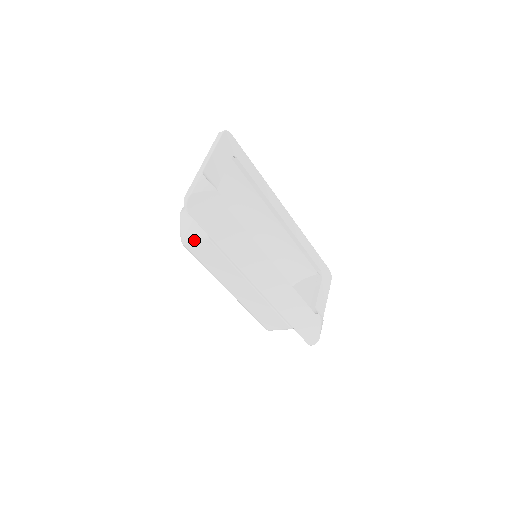
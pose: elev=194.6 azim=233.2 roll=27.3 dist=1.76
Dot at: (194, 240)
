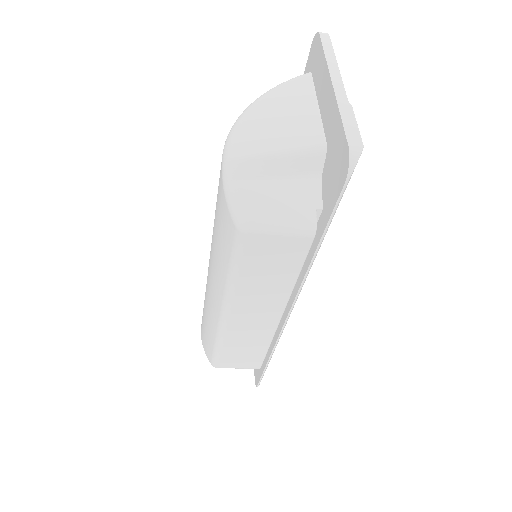
Dot at: (279, 230)
